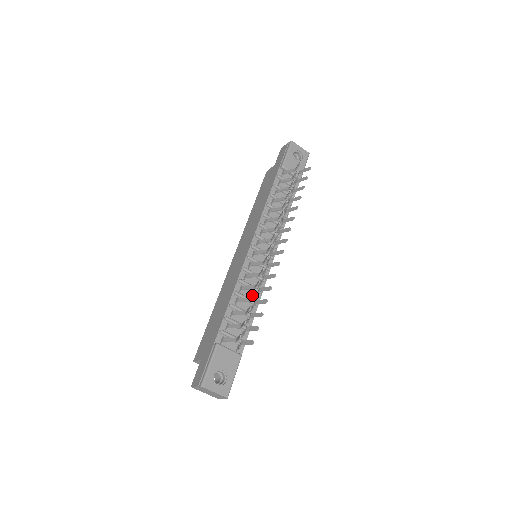
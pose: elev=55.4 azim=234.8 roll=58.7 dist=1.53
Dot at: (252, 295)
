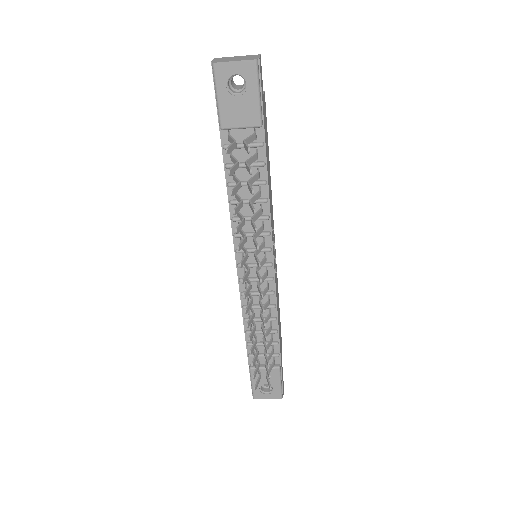
Dot at: (266, 312)
